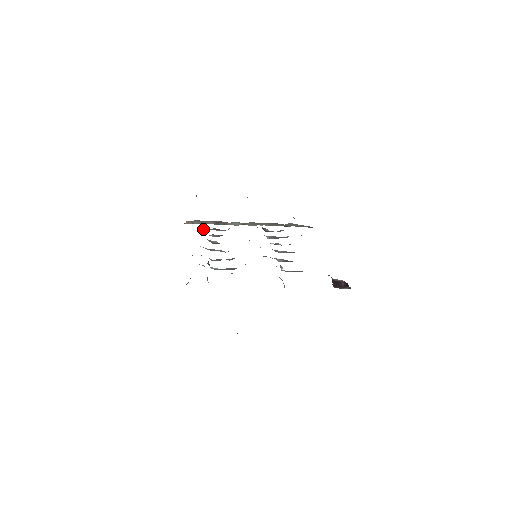
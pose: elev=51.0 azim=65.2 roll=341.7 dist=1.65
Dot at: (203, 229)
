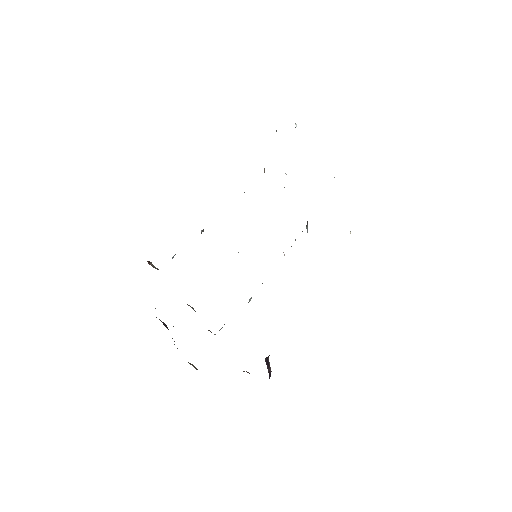
Dot at: occluded
